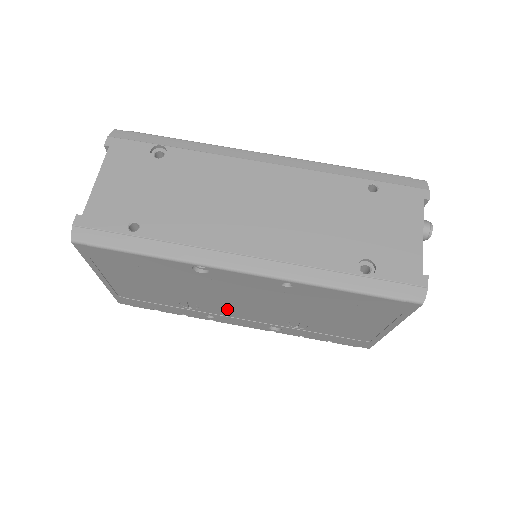
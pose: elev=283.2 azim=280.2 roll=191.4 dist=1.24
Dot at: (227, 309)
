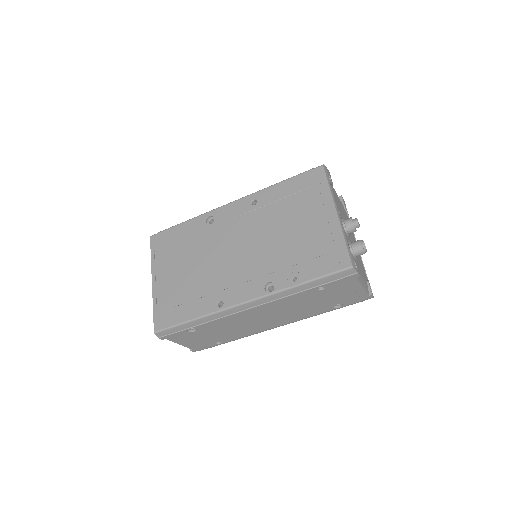
Dot at: occluded
